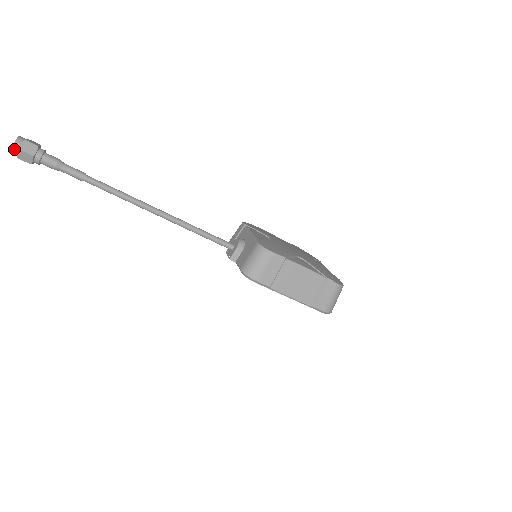
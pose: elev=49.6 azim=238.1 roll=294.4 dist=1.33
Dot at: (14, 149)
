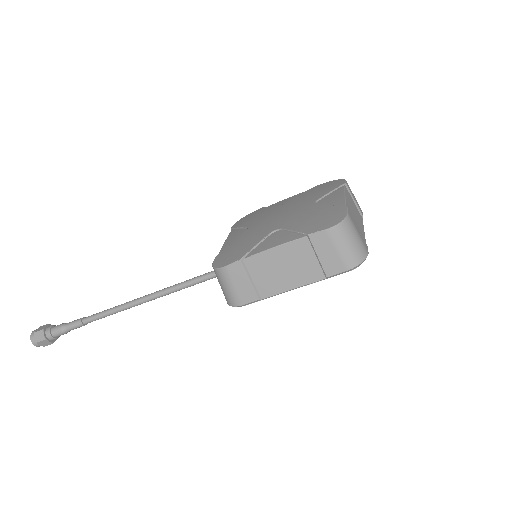
Dot at: (35, 344)
